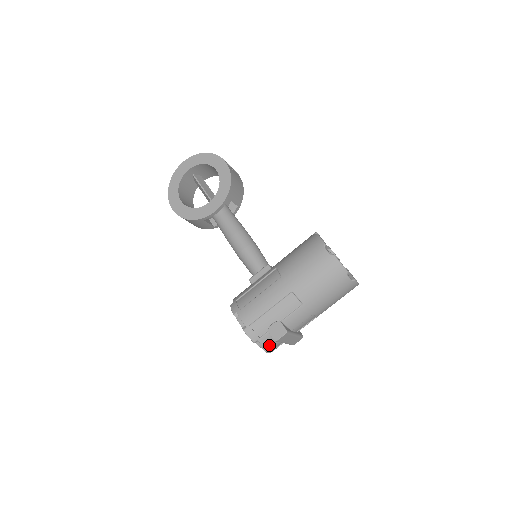
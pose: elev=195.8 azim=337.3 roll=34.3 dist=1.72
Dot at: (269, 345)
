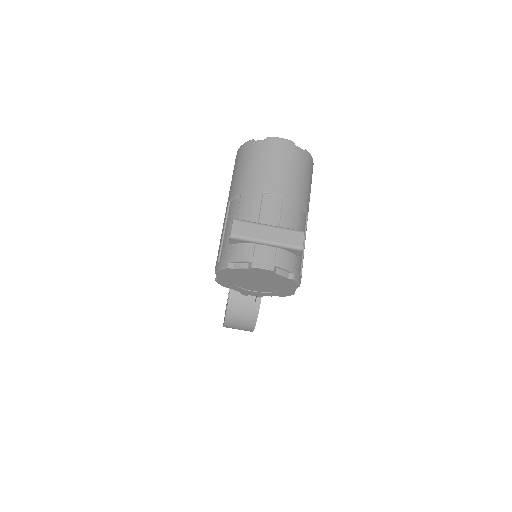
Dot at: (247, 256)
